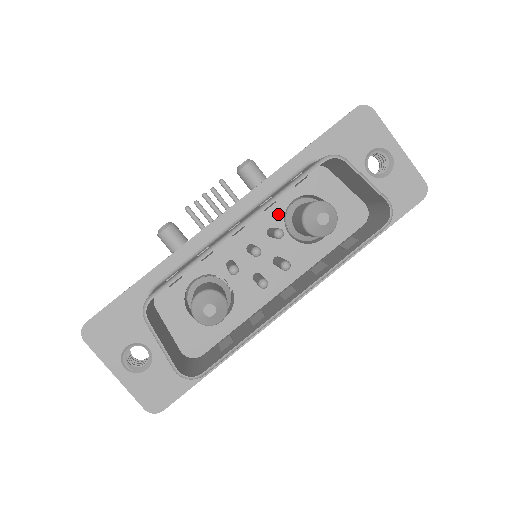
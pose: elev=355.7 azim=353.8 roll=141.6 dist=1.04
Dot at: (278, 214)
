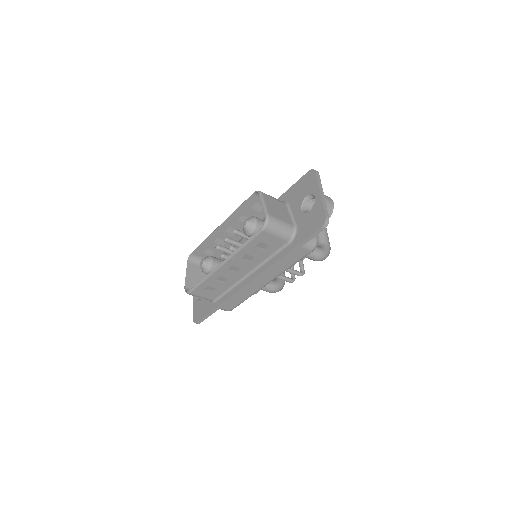
Dot at: occluded
